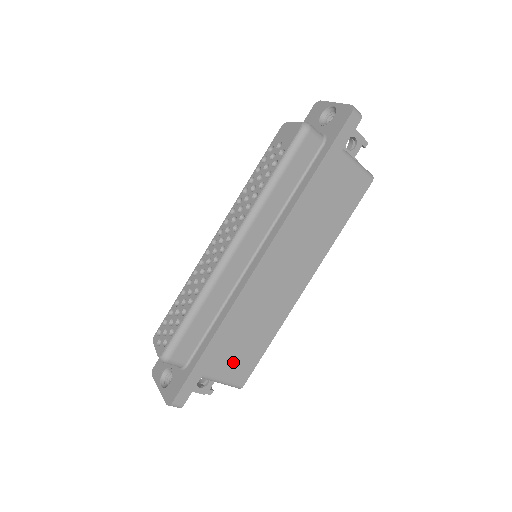
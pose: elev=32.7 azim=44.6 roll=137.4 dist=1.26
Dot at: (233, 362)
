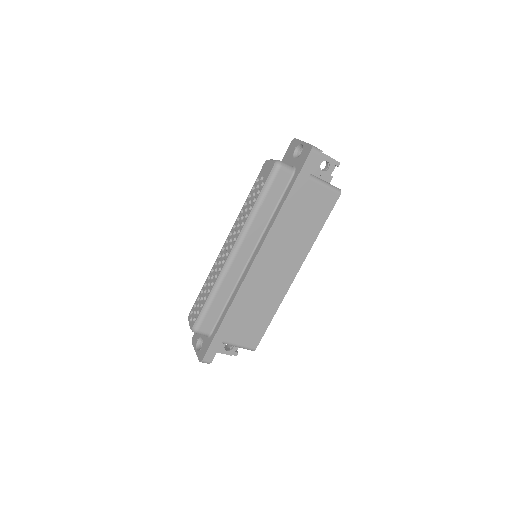
Dot at: (245, 332)
